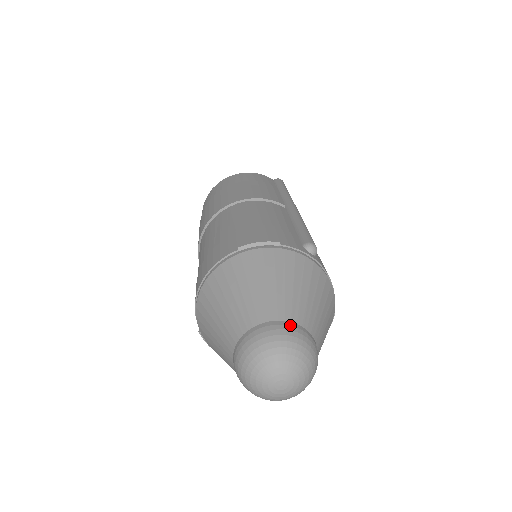
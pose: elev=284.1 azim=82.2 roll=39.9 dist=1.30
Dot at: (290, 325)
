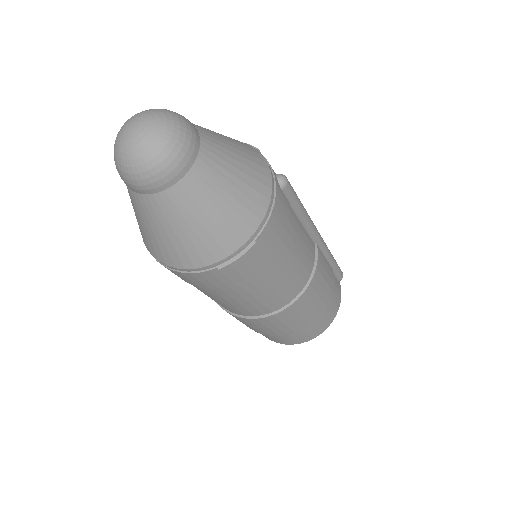
Dot at: occluded
